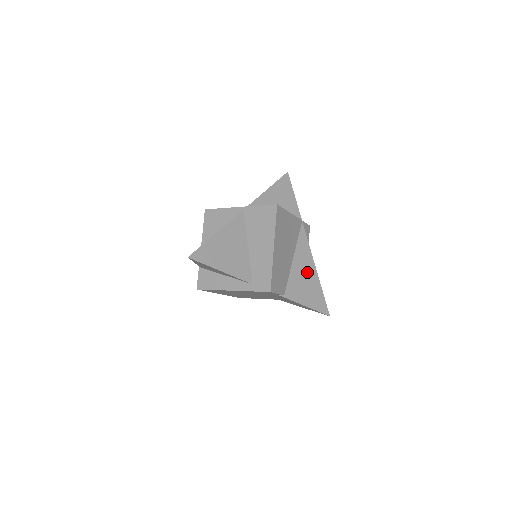
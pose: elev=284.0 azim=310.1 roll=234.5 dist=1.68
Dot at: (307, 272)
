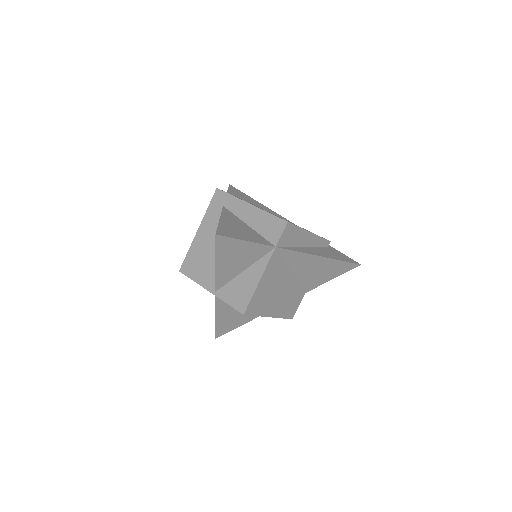
Dot at: (315, 266)
